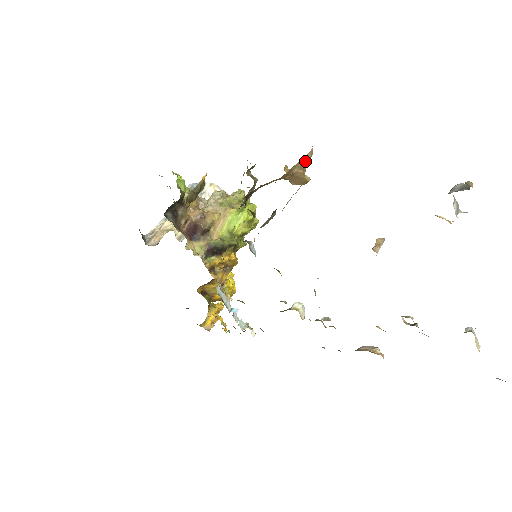
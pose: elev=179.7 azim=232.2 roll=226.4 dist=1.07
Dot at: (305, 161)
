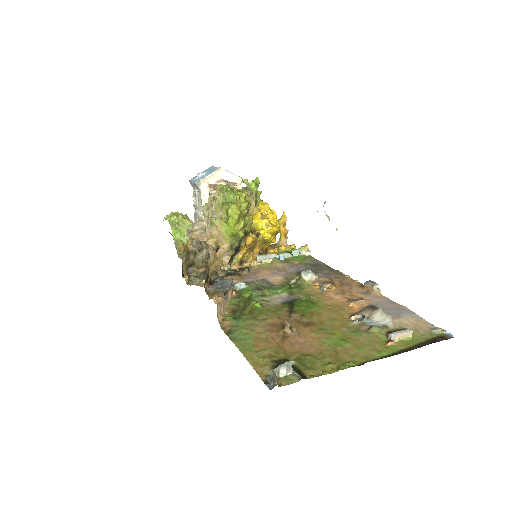
Dot at: (214, 262)
